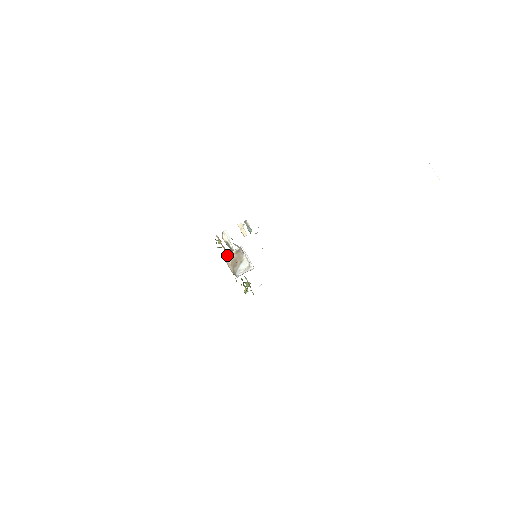
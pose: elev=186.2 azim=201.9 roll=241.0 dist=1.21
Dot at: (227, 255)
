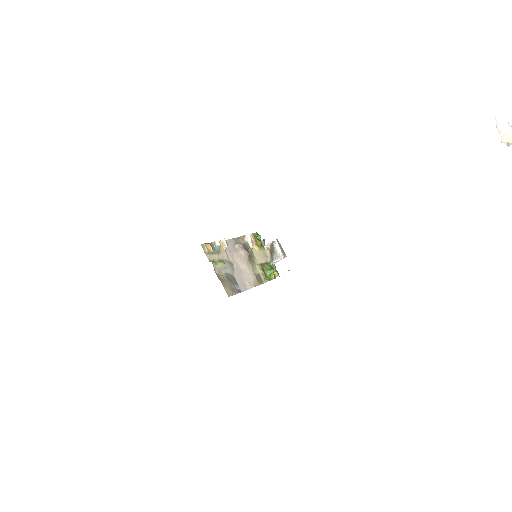
Dot at: (266, 247)
